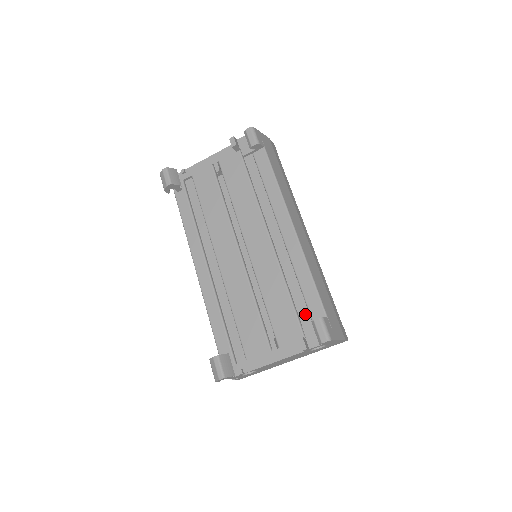
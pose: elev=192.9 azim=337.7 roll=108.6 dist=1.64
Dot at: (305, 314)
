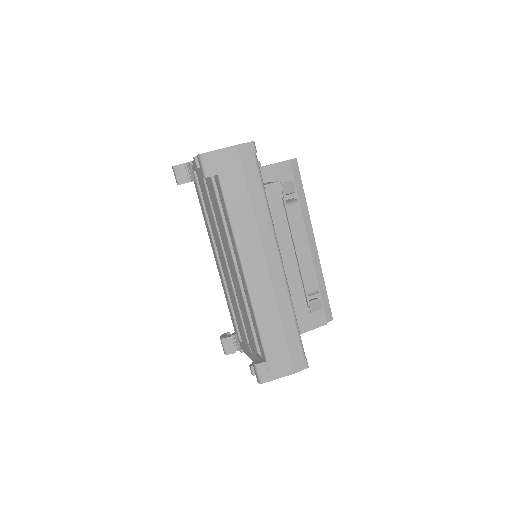
Dot at: occluded
